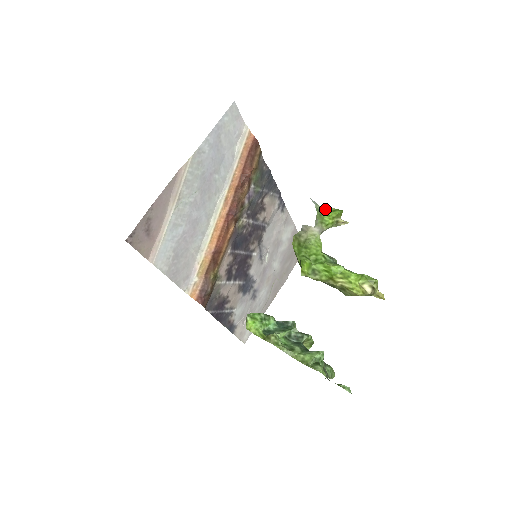
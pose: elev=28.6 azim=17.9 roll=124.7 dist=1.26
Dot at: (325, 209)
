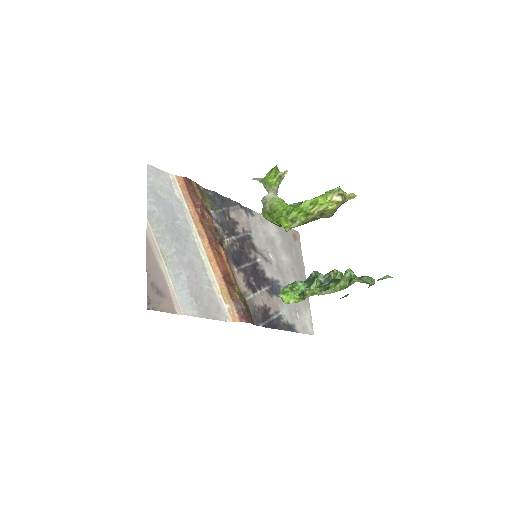
Dot at: (265, 176)
